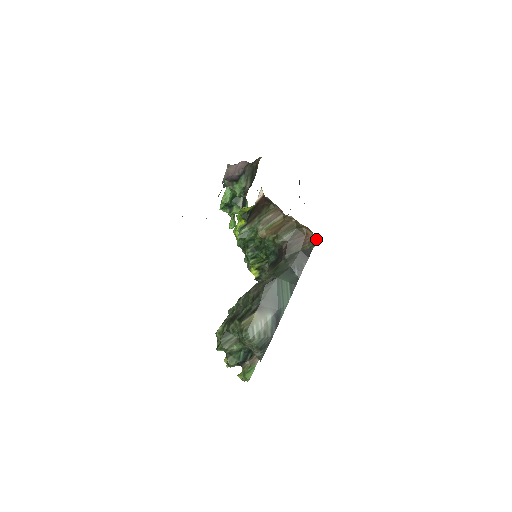
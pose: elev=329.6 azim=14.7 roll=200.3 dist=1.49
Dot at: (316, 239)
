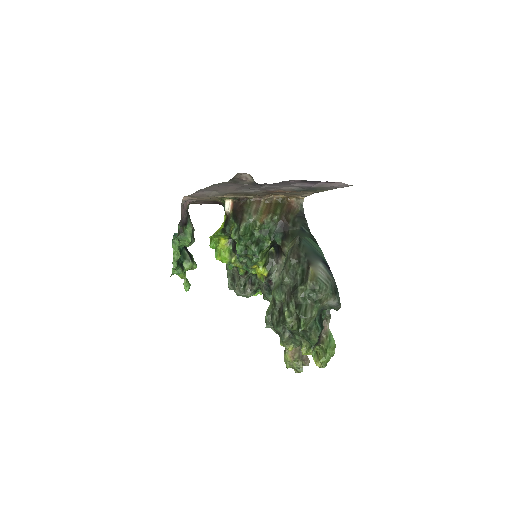
Dot at: (303, 197)
